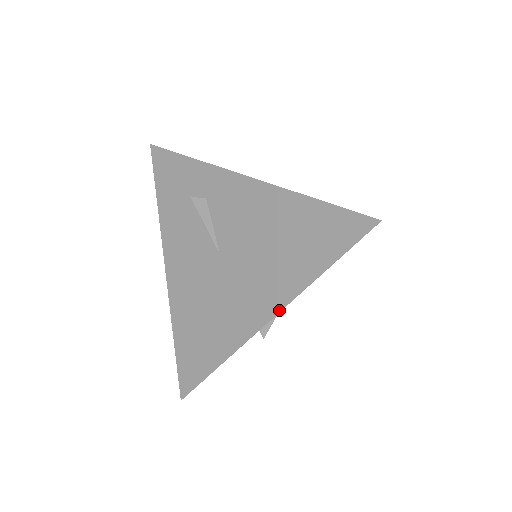
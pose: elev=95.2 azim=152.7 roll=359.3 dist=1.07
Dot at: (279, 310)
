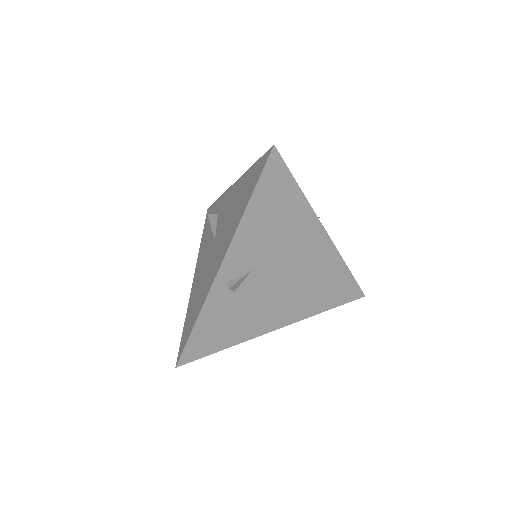
Dot at: (228, 248)
